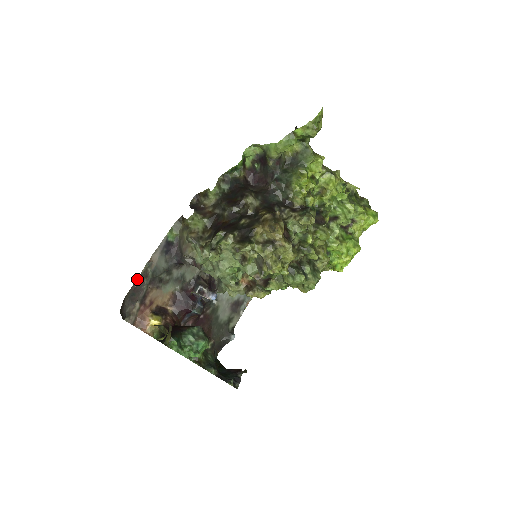
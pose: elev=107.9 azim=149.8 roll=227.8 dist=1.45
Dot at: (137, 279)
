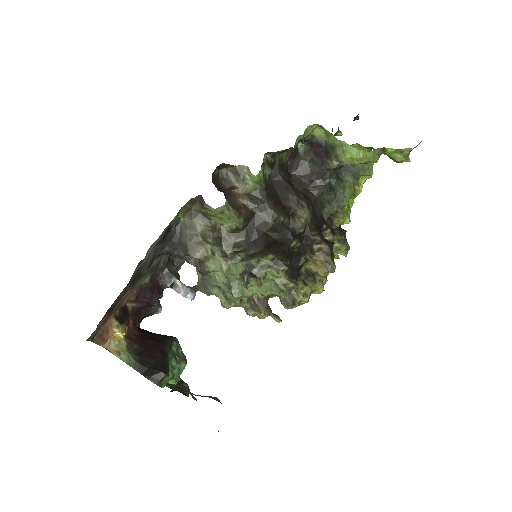
Dot at: (124, 288)
